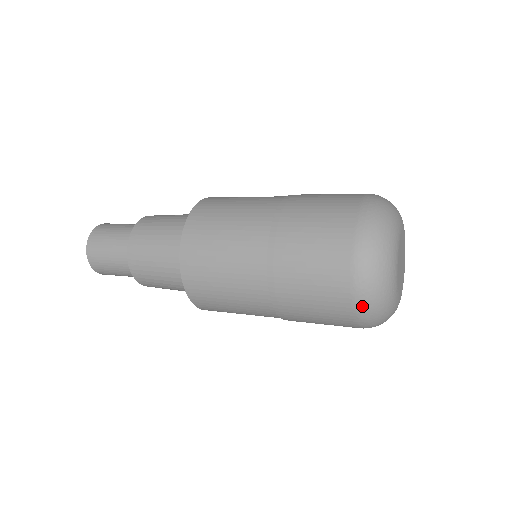
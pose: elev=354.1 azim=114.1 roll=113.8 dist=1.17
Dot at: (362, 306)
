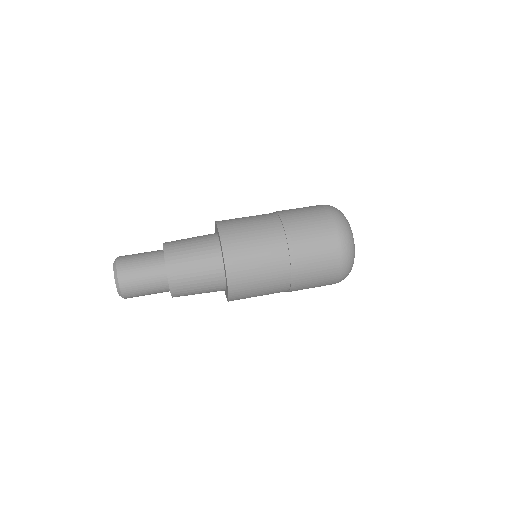
Dot at: (345, 262)
